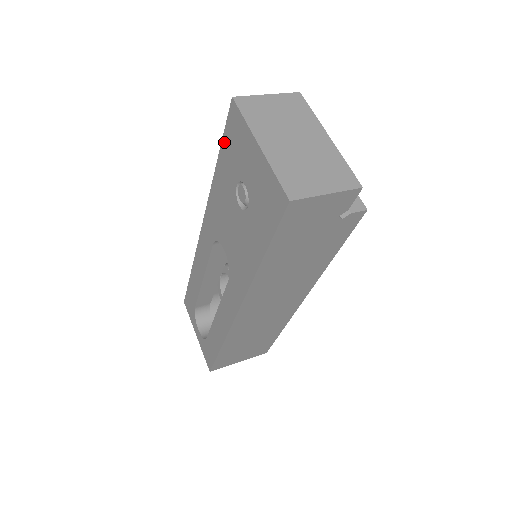
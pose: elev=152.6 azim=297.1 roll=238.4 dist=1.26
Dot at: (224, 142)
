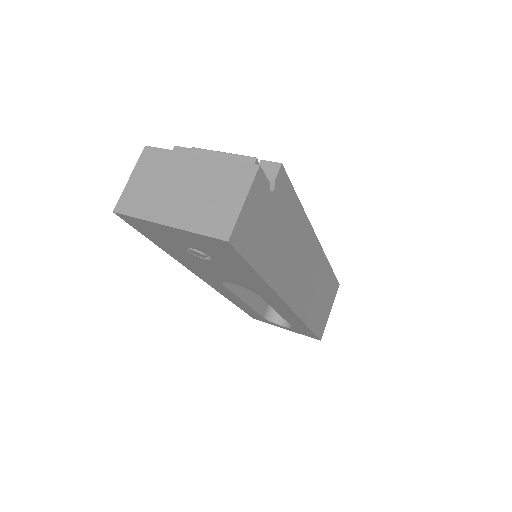
Dot at: (146, 235)
